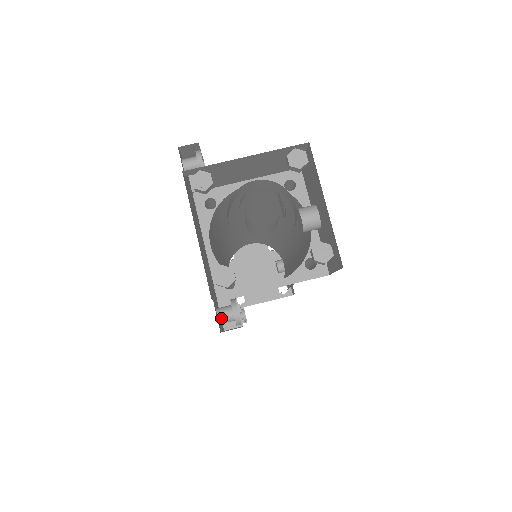
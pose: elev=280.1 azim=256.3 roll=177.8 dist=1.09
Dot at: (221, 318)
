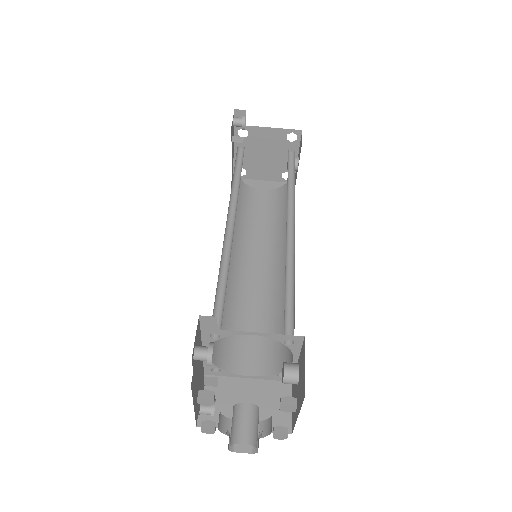
Dot at: occluded
